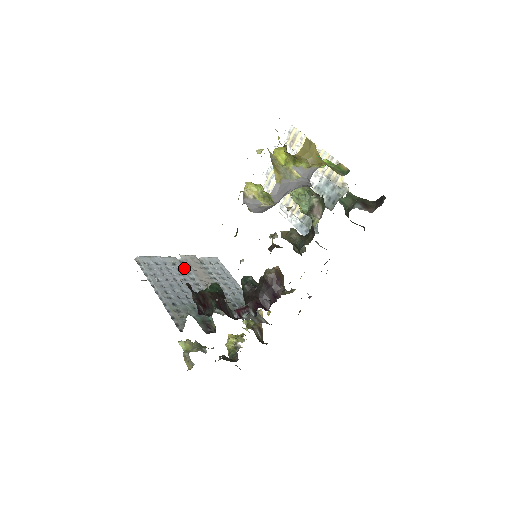
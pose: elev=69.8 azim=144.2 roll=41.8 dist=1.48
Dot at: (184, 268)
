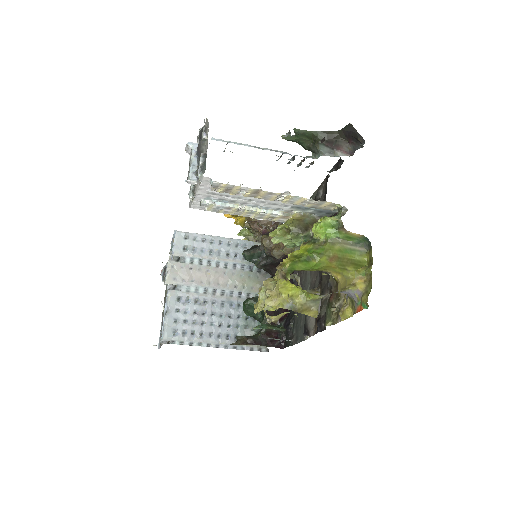
Dot at: (188, 291)
